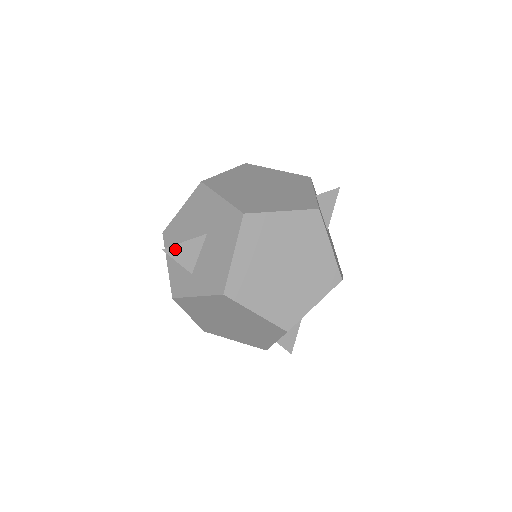
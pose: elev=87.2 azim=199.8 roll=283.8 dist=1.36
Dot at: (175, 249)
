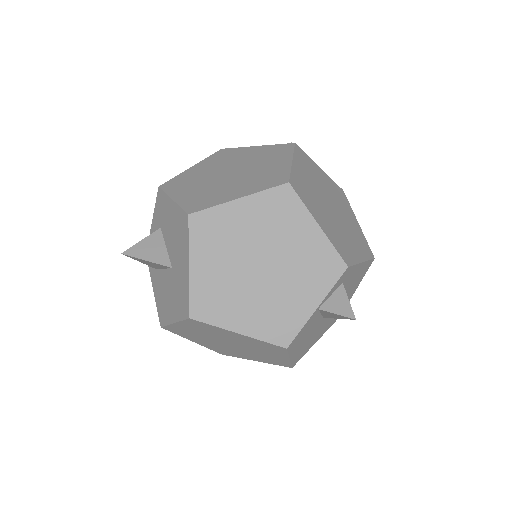
Dot at: (136, 258)
